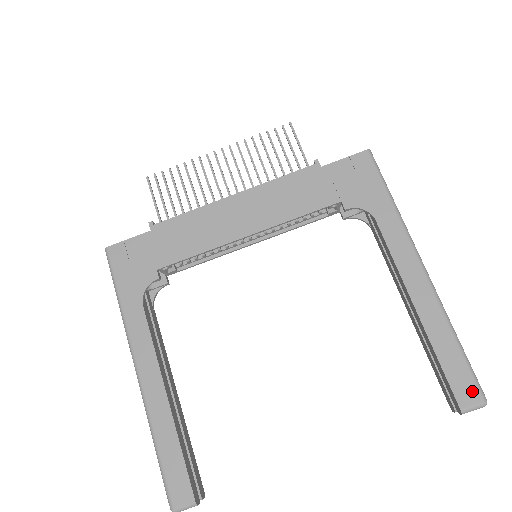
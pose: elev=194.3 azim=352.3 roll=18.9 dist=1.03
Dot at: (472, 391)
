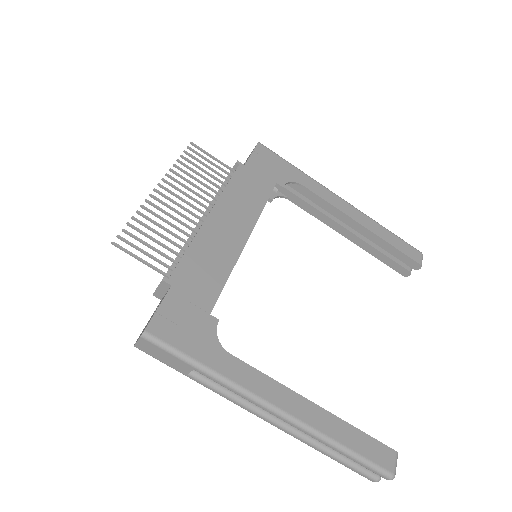
Dot at: (415, 252)
